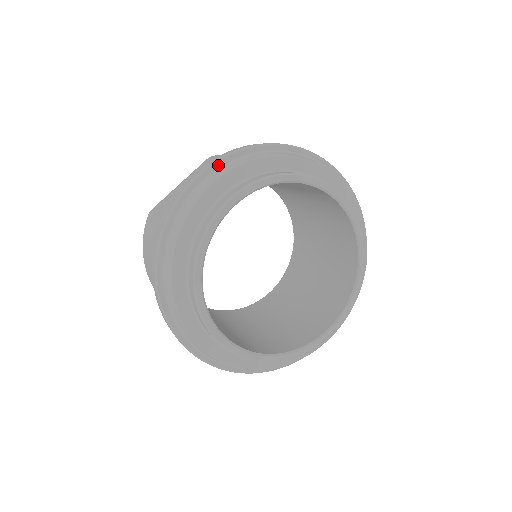
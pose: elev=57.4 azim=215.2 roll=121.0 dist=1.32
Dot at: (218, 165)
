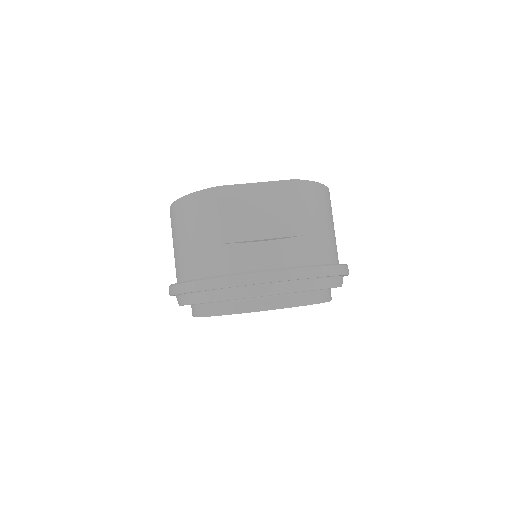
Dot at: (288, 280)
